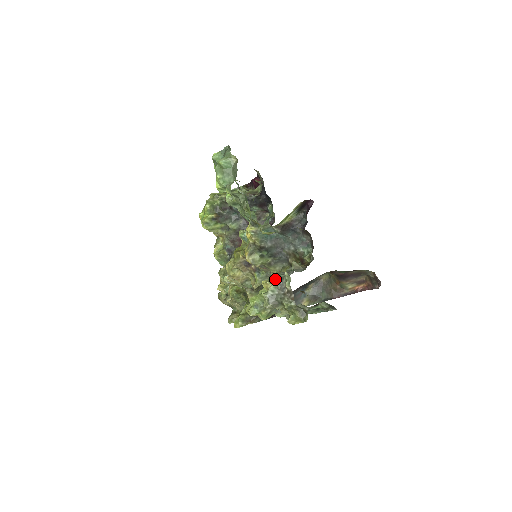
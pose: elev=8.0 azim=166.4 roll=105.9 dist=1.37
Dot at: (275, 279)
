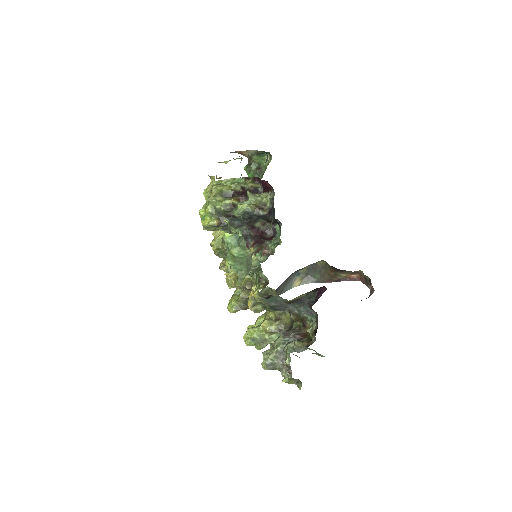
Dot at: (275, 326)
